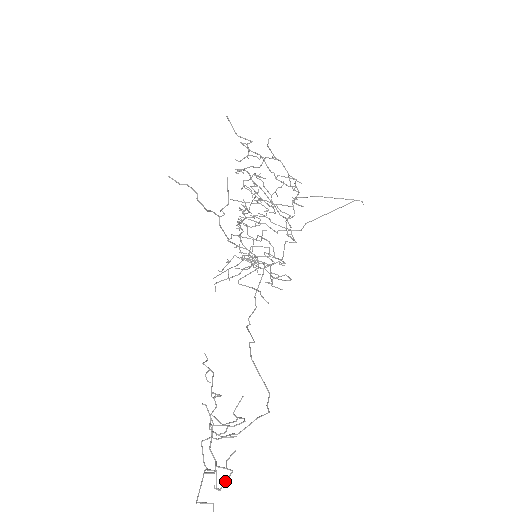
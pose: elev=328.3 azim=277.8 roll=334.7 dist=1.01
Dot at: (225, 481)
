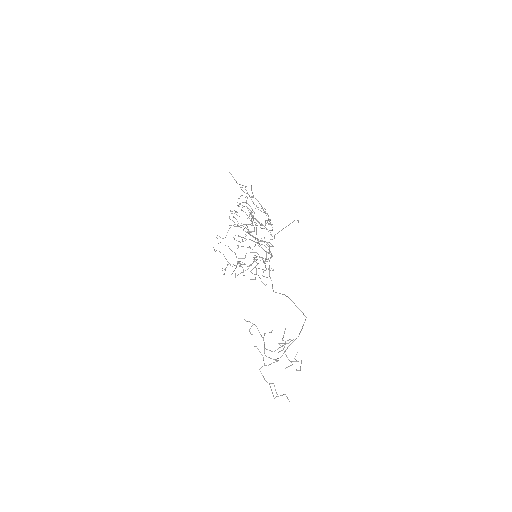
Dot at: occluded
